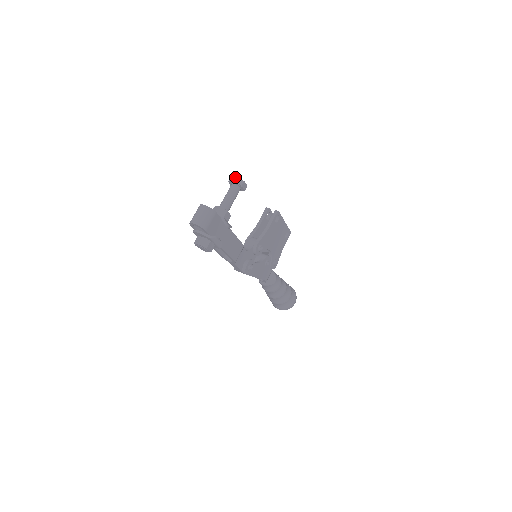
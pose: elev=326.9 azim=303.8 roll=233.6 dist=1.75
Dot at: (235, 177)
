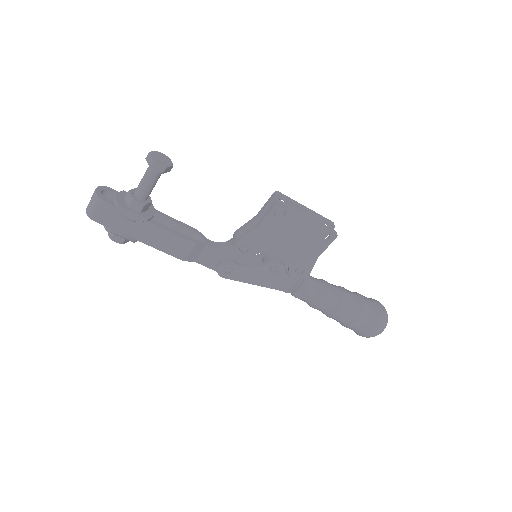
Dot at: (148, 153)
